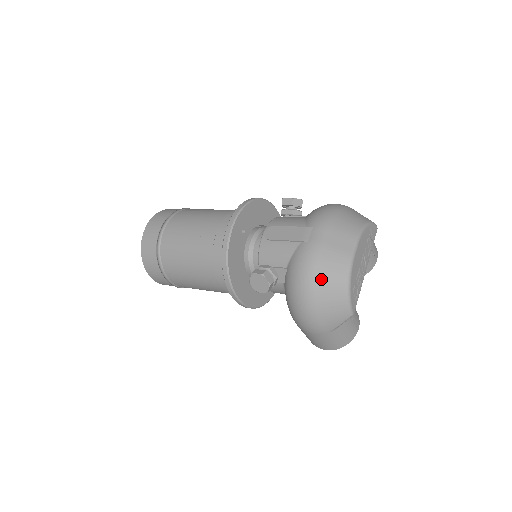
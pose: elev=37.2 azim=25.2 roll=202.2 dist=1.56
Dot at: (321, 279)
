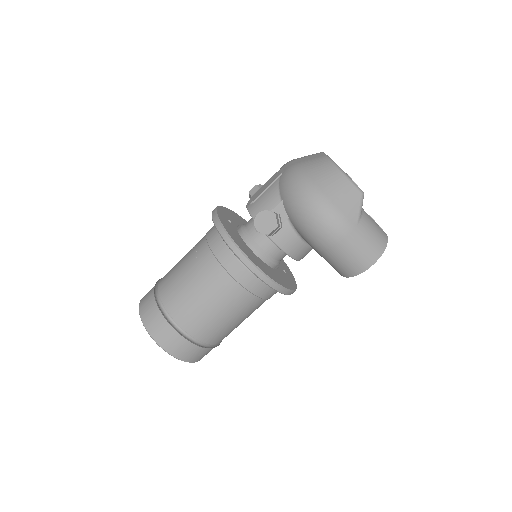
Dot at: (313, 176)
